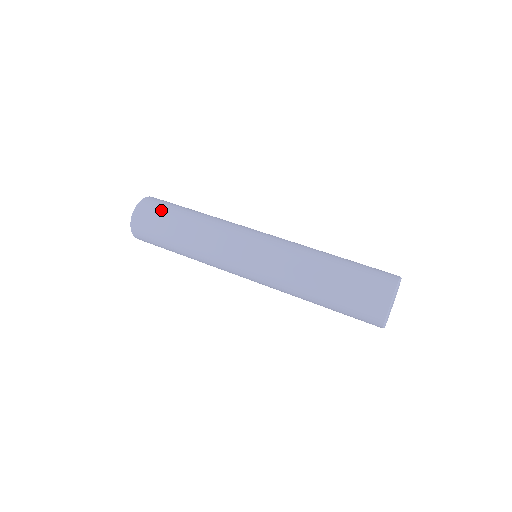
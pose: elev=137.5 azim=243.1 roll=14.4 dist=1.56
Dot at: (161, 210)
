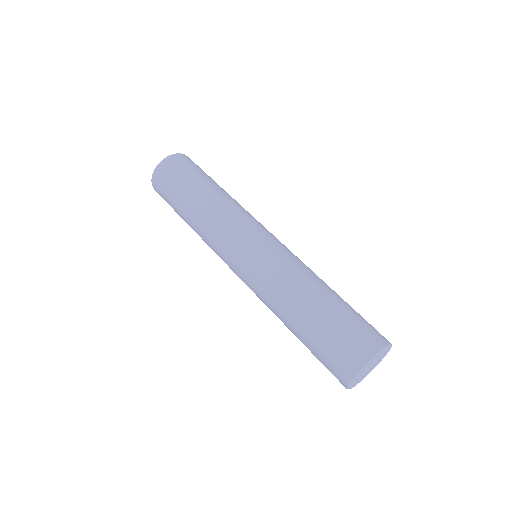
Dot at: (186, 171)
